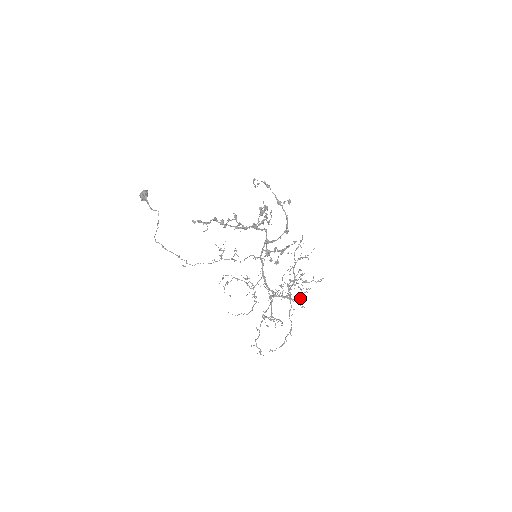
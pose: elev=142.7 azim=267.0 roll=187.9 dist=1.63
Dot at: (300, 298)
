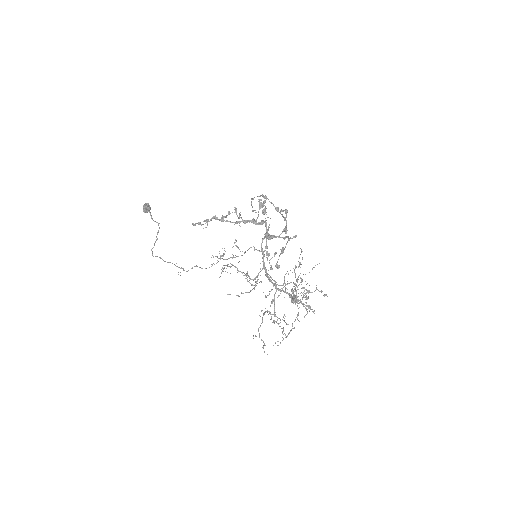
Dot at: occluded
